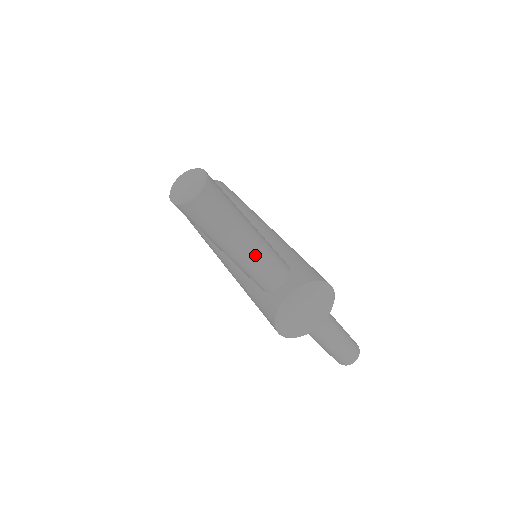
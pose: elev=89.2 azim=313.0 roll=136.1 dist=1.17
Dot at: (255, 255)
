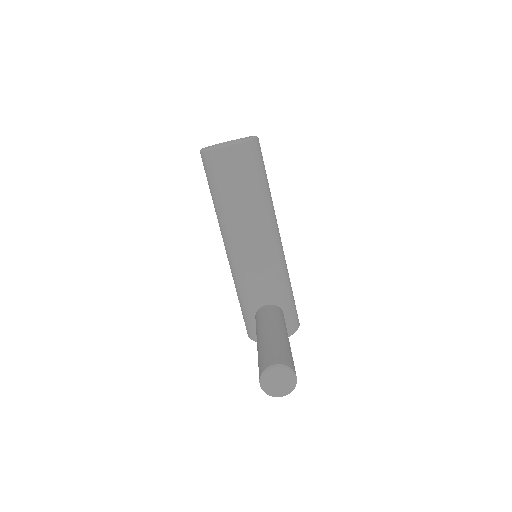
Dot at: occluded
